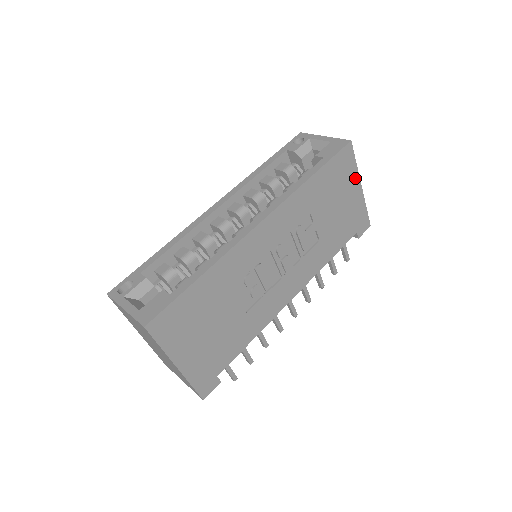
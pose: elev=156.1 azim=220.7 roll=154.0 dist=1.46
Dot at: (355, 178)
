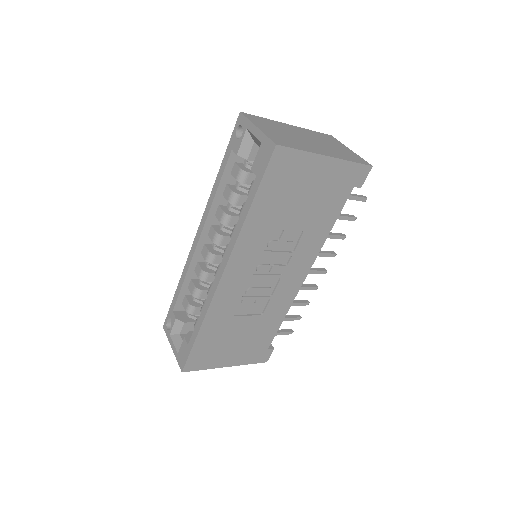
Dot at: (312, 160)
